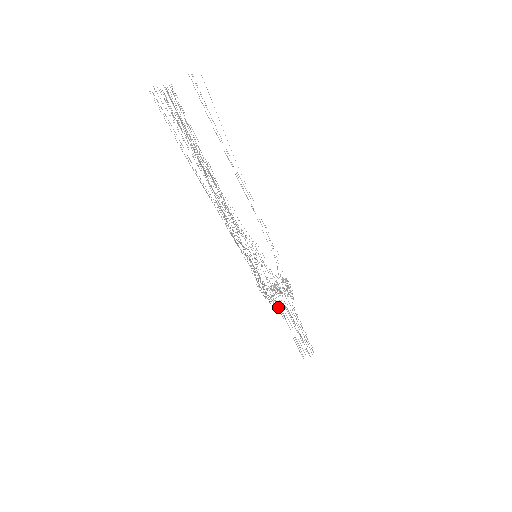
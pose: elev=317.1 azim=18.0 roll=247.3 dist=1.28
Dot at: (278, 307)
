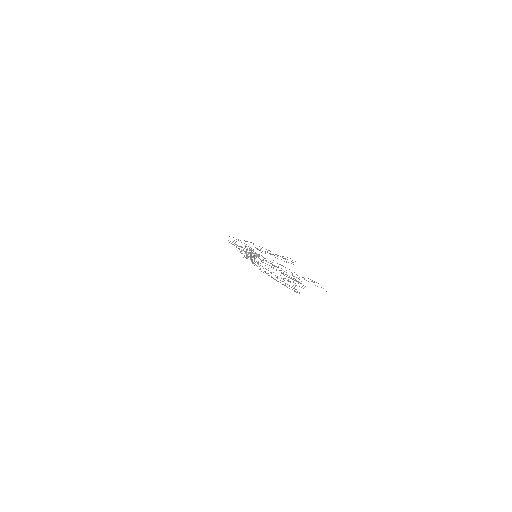
Dot at: occluded
